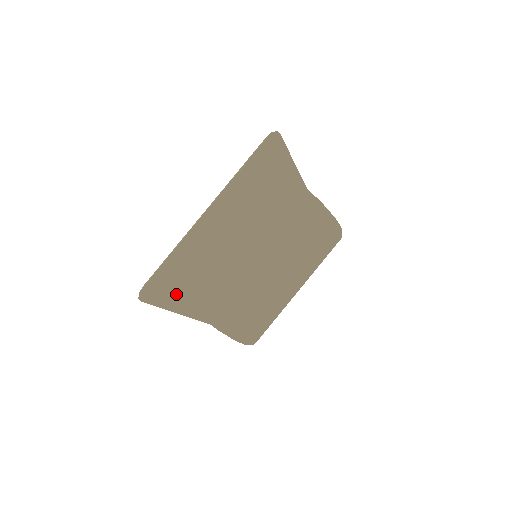
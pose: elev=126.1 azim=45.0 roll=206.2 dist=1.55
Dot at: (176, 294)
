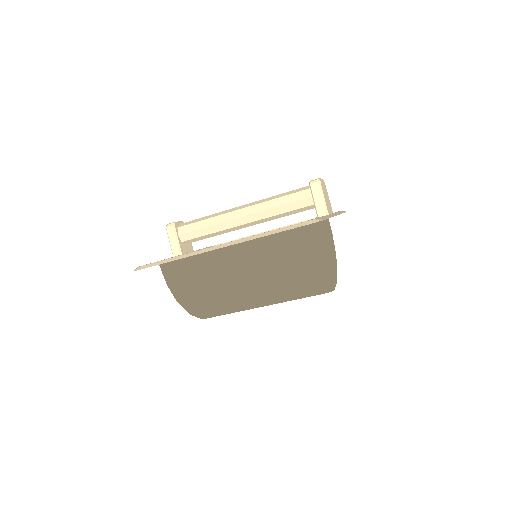
Dot at: (166, 279)
